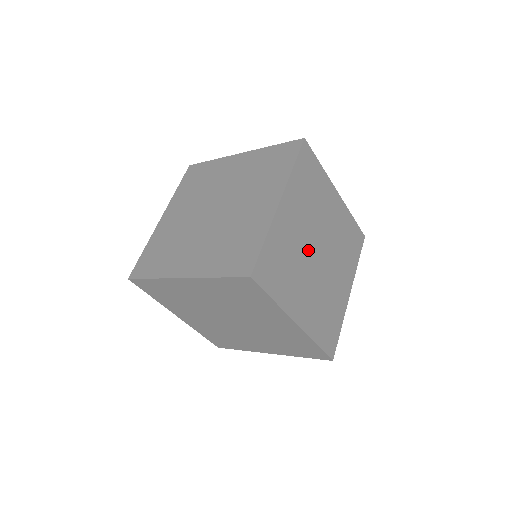
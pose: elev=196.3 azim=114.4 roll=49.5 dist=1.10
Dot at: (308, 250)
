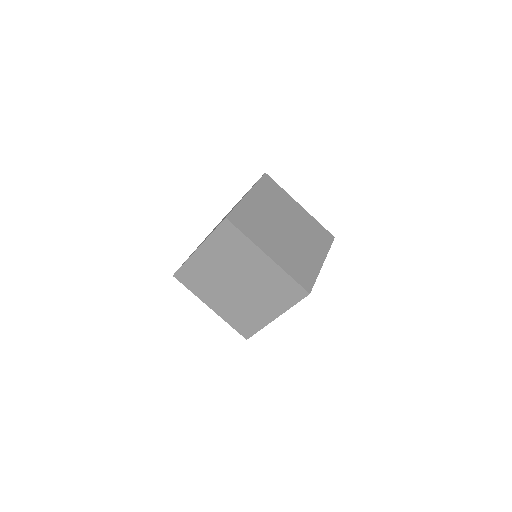
Dot at: (275, 224)
